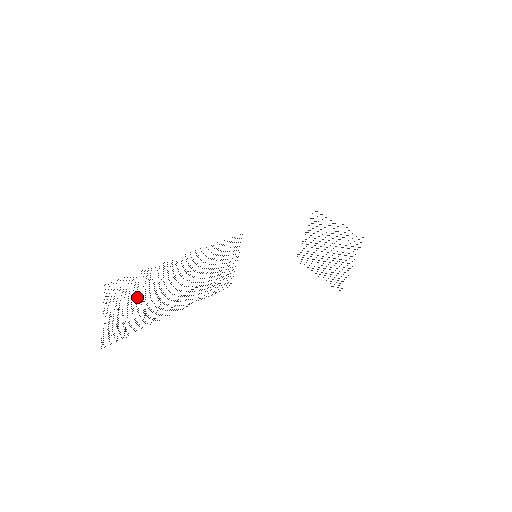
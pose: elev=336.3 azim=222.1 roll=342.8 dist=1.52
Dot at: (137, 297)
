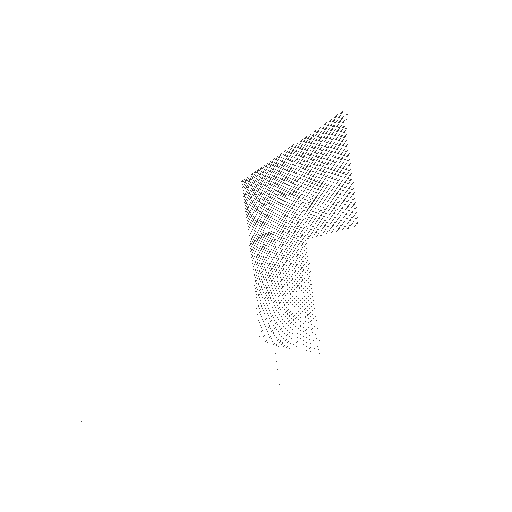
Dot at: occluded
